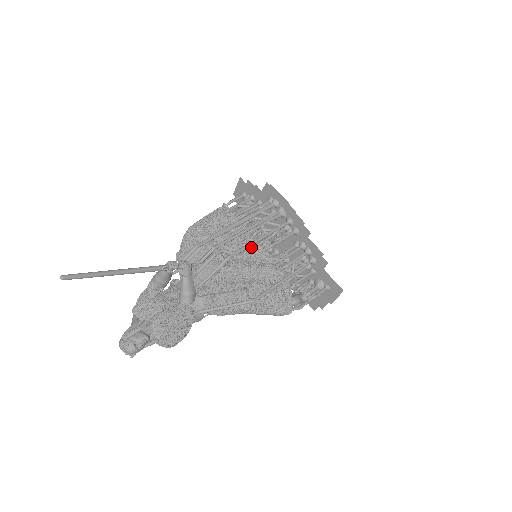
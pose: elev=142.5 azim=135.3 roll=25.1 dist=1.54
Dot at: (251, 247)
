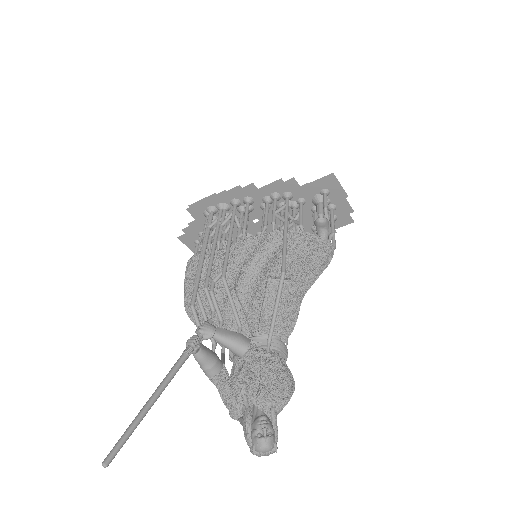
Dot at: (233, 252)
